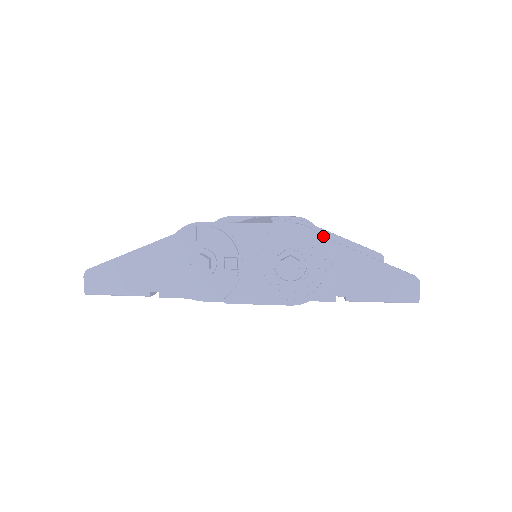
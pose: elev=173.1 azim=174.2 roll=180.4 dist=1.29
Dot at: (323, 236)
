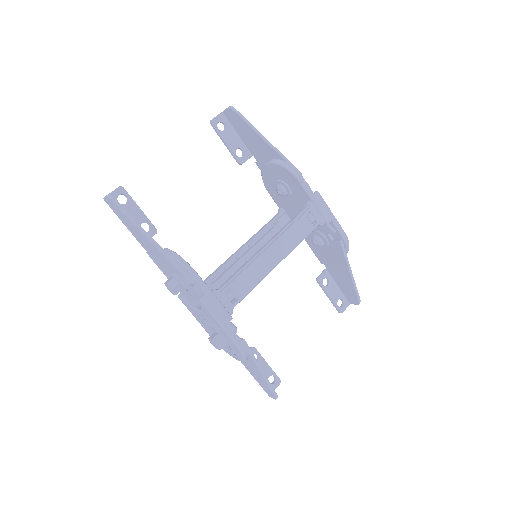
Dot at: (342, 261)
